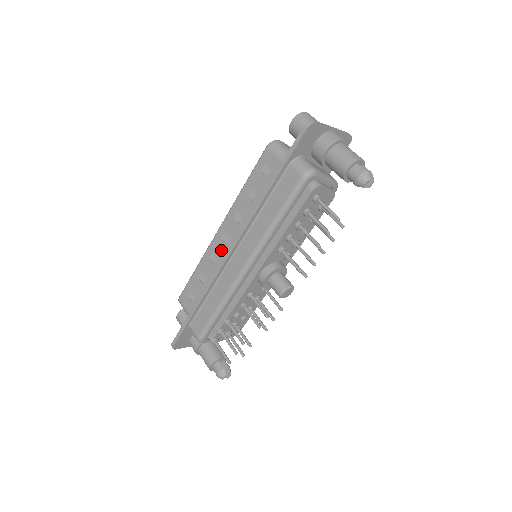
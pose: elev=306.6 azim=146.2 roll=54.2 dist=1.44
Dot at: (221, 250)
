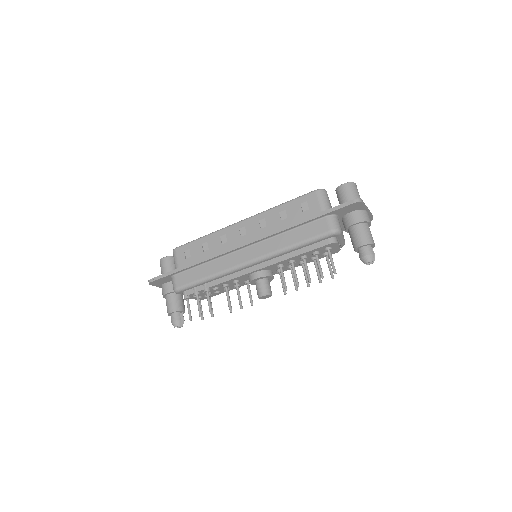
Dot at: (234, 237)
